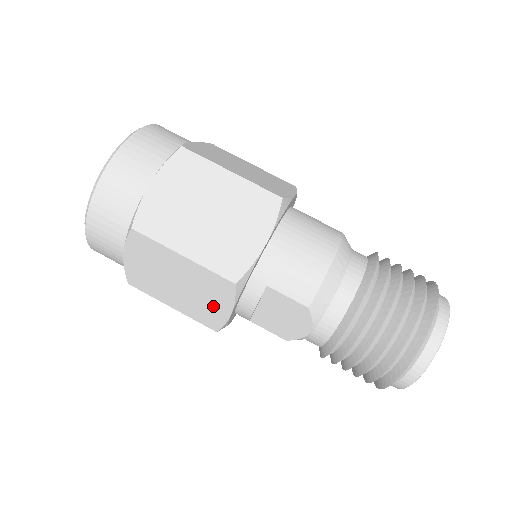
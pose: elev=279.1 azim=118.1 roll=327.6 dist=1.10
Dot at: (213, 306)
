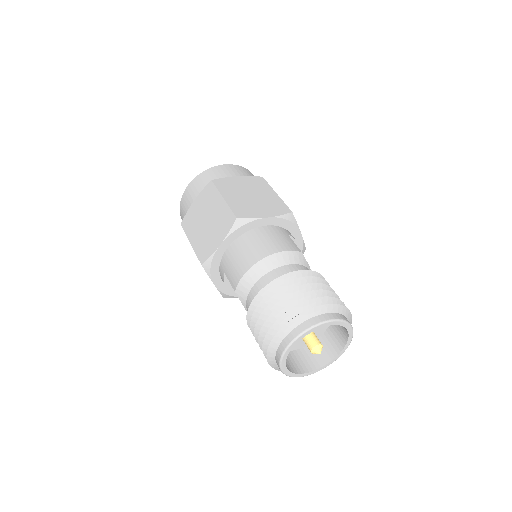
Dot at: occluded
